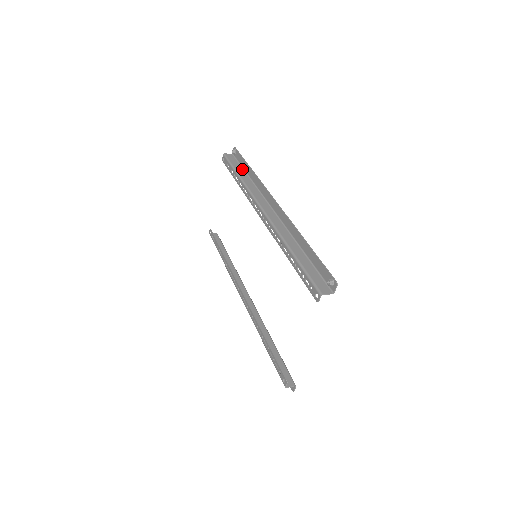
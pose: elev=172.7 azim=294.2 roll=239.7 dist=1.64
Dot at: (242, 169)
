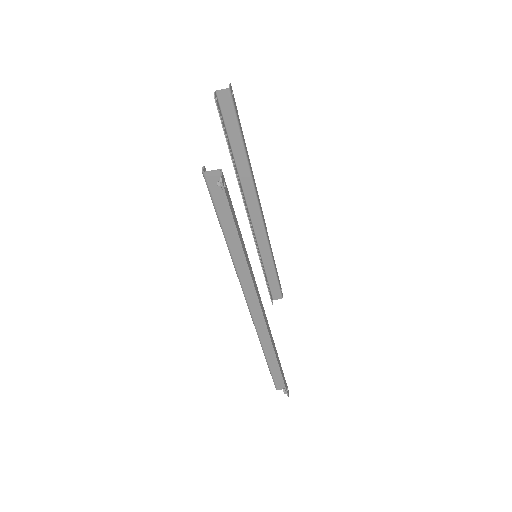
Dot at: (274, 275)
